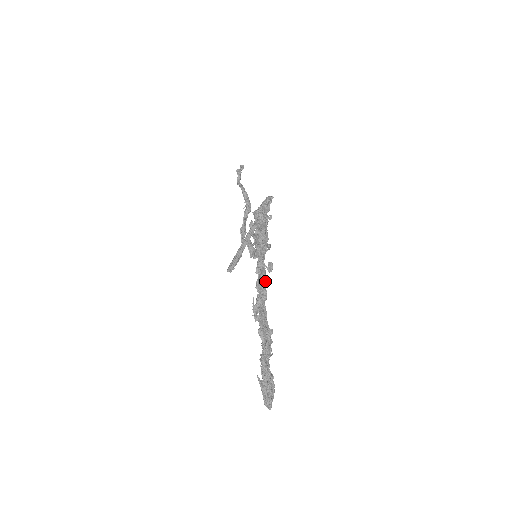
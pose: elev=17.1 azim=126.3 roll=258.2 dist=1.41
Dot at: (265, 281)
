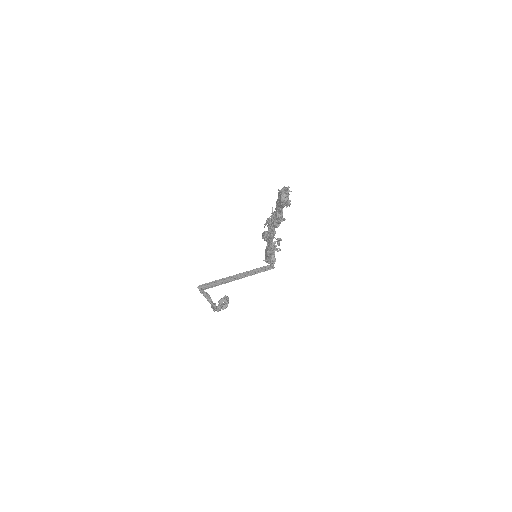
Dot at: occluded
